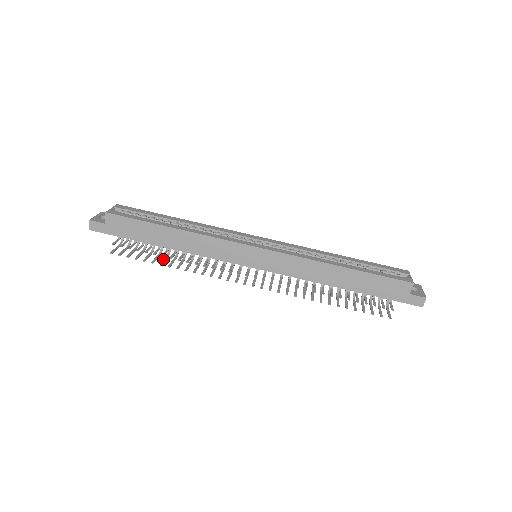
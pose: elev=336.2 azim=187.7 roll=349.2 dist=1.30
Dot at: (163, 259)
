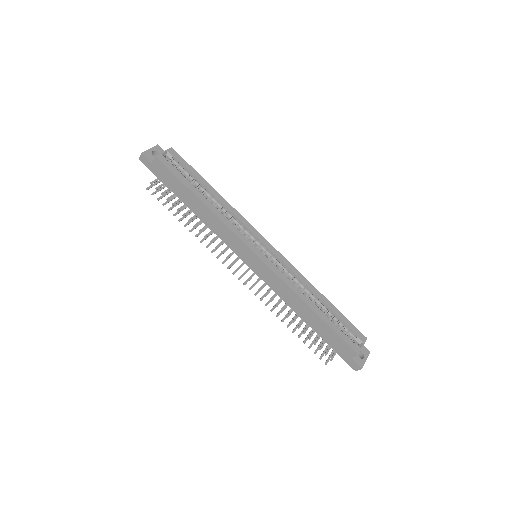
Dot at: occluded
